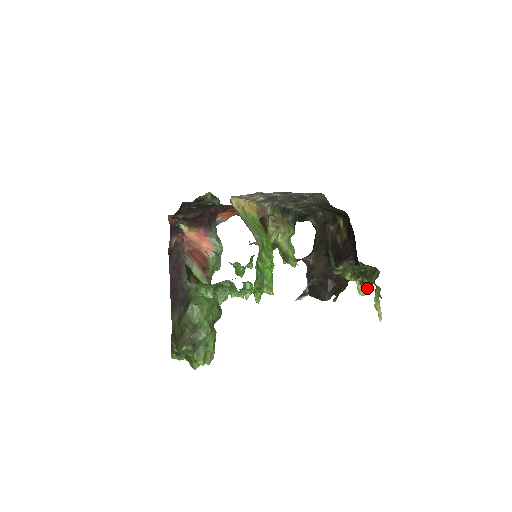
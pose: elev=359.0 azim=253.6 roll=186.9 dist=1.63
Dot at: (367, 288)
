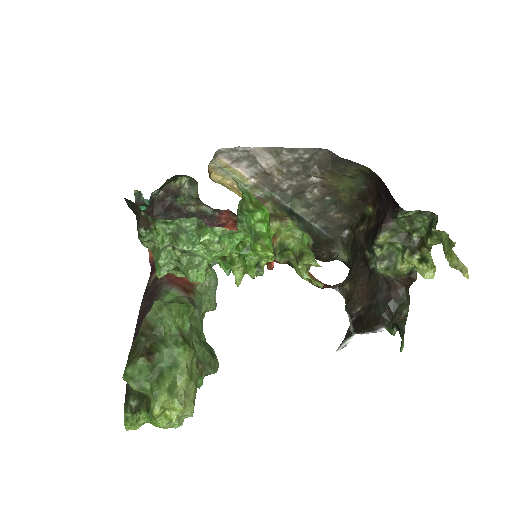
Dot at: (432, 262)
